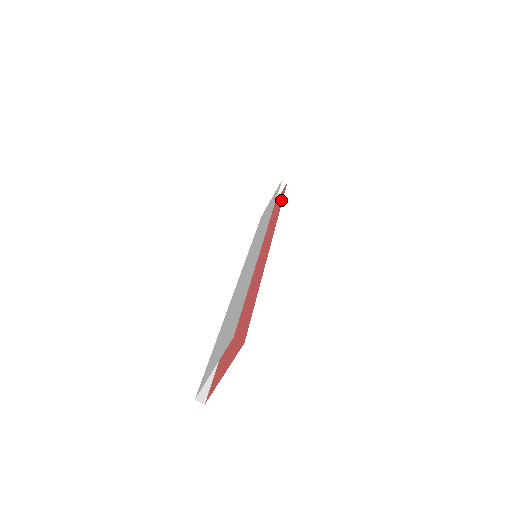
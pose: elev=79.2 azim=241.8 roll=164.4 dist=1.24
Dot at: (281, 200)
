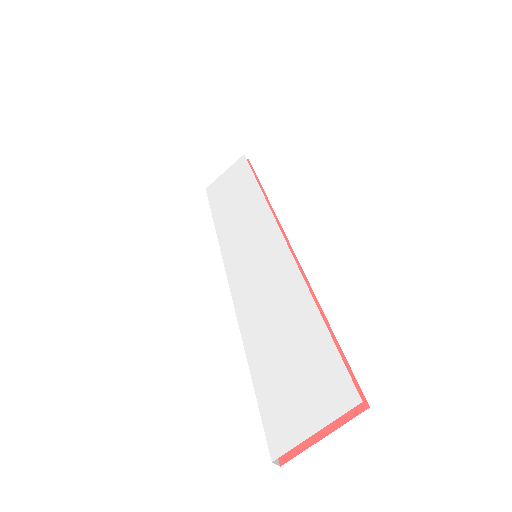
Dot at: occluded
